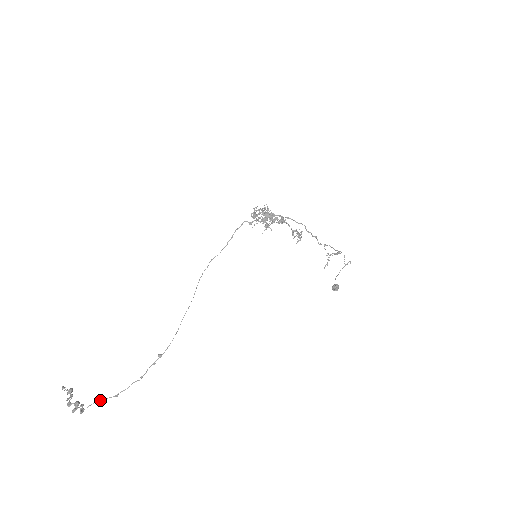
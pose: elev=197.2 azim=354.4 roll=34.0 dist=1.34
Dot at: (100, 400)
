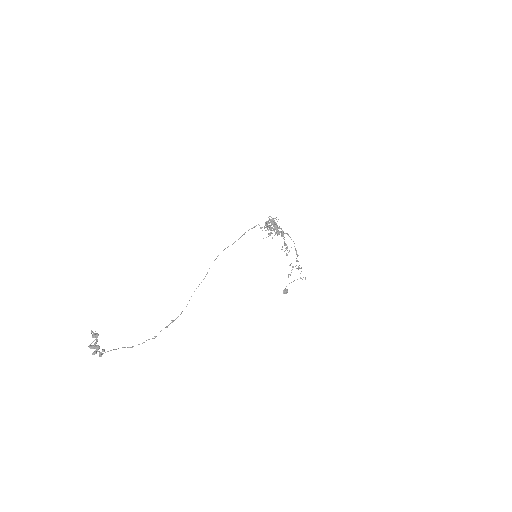
Dot at: (118, 348)
